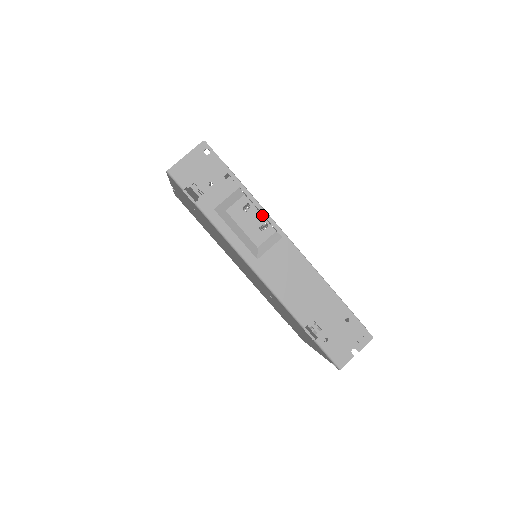
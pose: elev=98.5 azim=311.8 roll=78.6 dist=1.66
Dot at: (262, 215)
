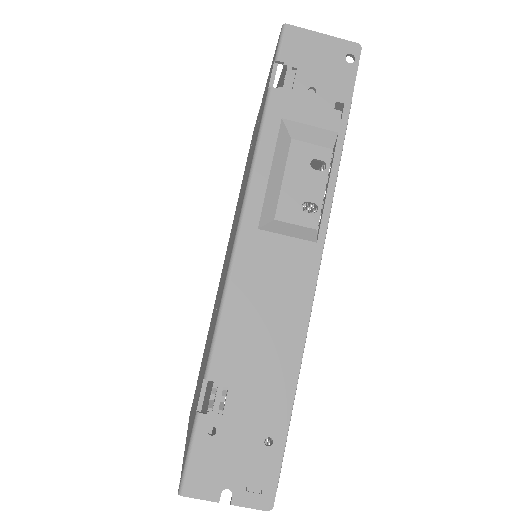
Dot at: (324, 193)
